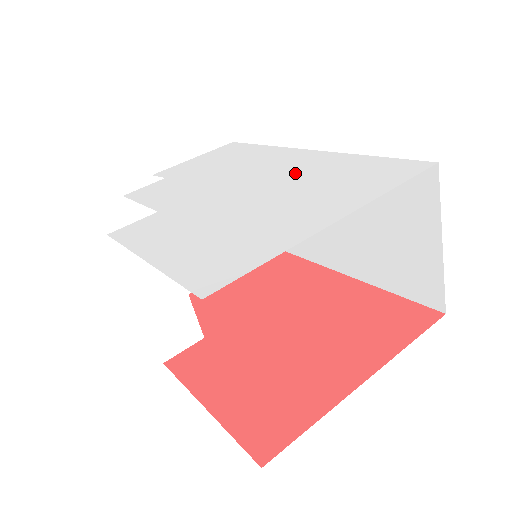
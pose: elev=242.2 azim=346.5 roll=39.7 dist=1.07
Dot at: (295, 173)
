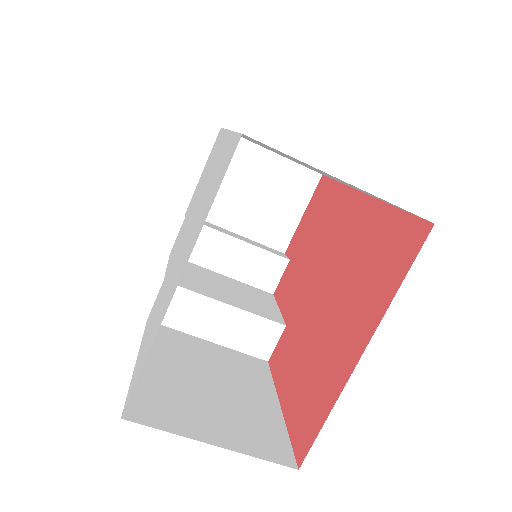
Dot at: (205, 191)
